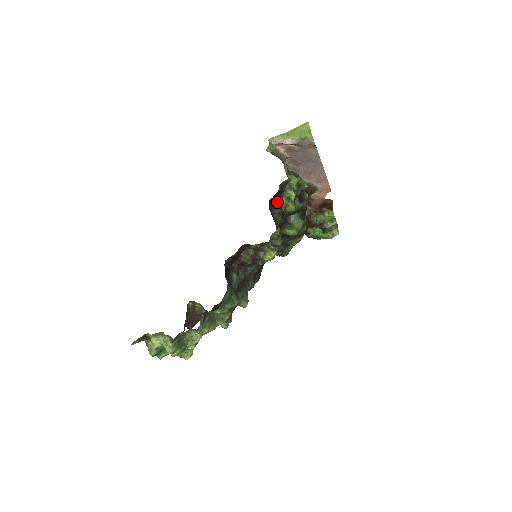
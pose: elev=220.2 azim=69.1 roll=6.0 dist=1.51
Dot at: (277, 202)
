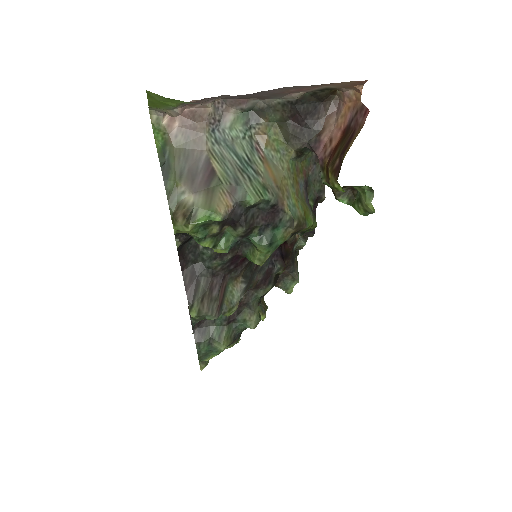
Dot at: occluded
